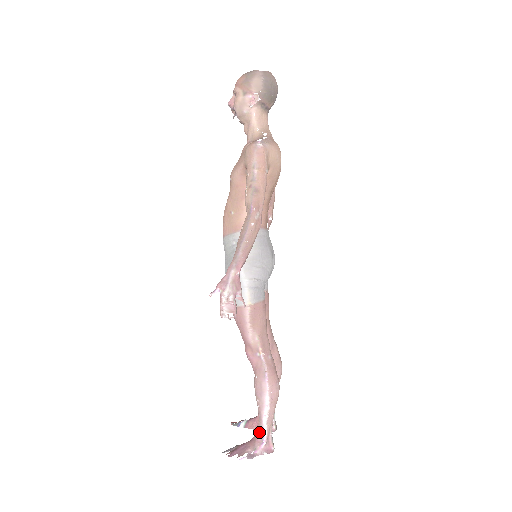
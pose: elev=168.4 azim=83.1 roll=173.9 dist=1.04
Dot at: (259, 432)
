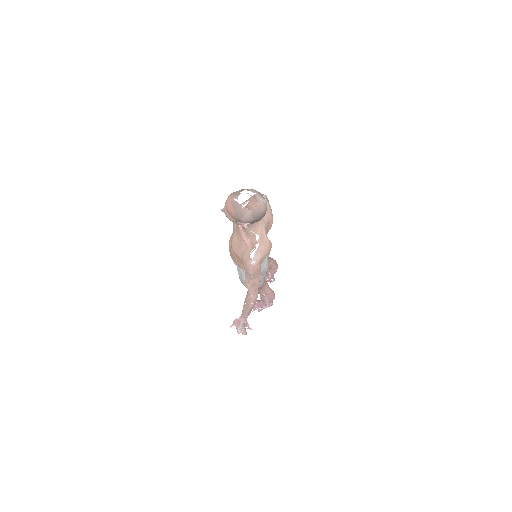
Dot at: (264, 303)
